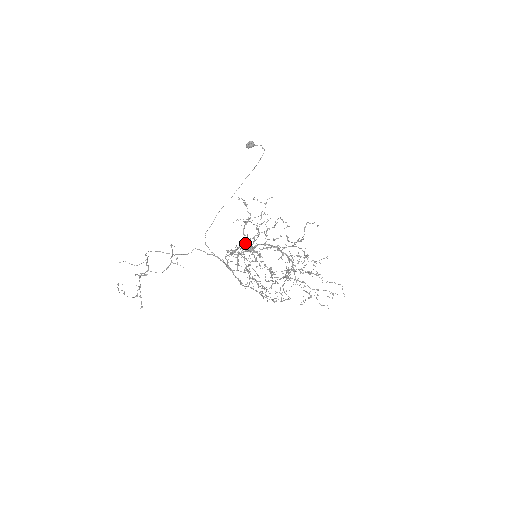
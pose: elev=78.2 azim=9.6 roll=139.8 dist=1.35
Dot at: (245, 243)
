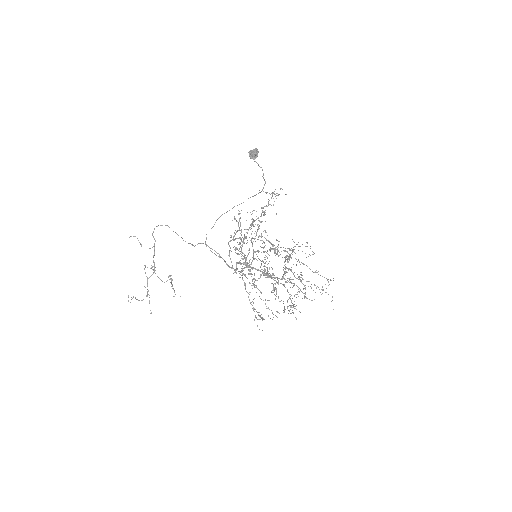
Dot at: (251, 219)
